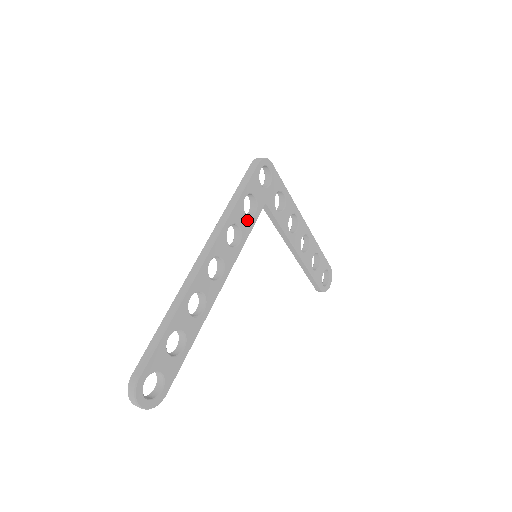
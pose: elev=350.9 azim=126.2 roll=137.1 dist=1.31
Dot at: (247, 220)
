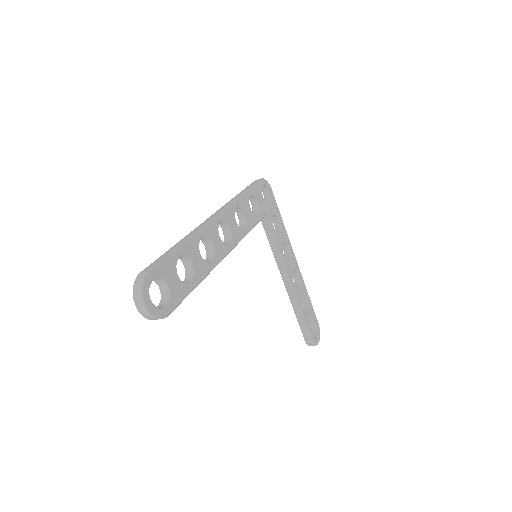
Dot at: (251, 215)
